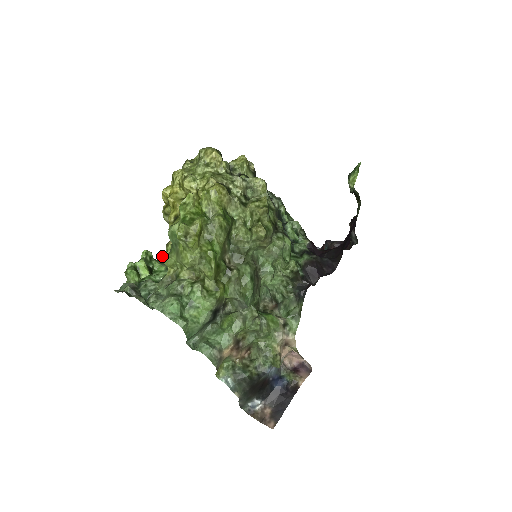
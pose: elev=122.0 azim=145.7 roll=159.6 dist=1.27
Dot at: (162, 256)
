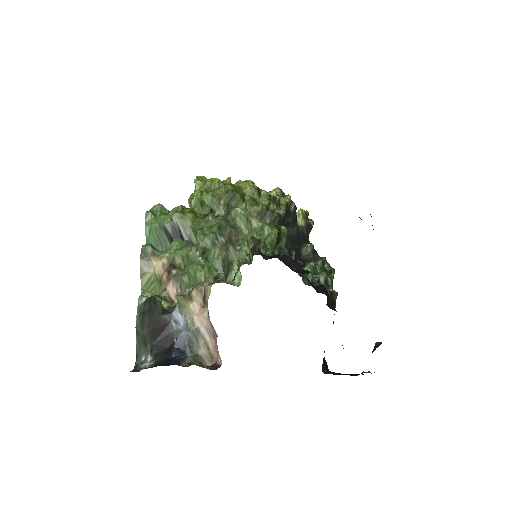
Dot at: occluded
